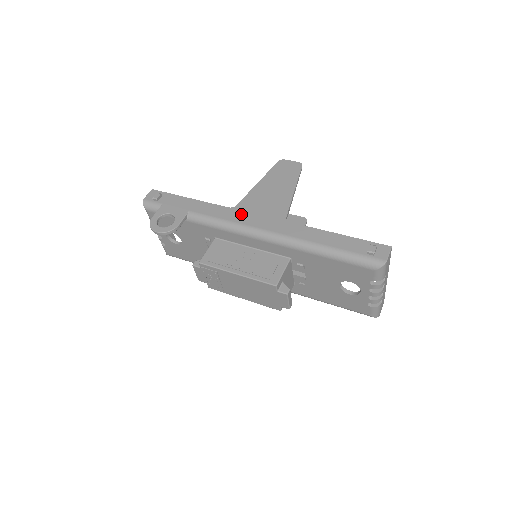
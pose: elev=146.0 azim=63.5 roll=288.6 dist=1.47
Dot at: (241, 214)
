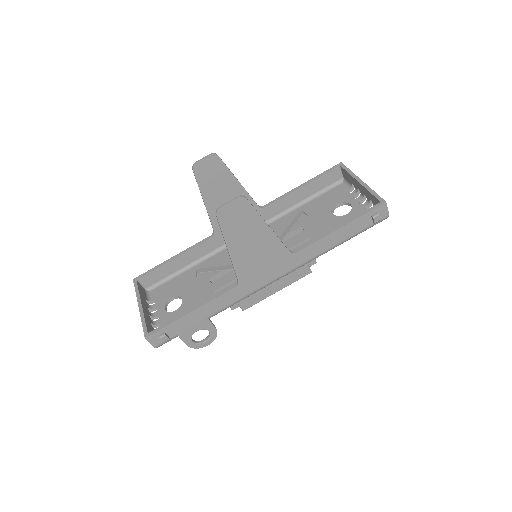
Dot at: (252, 282)
